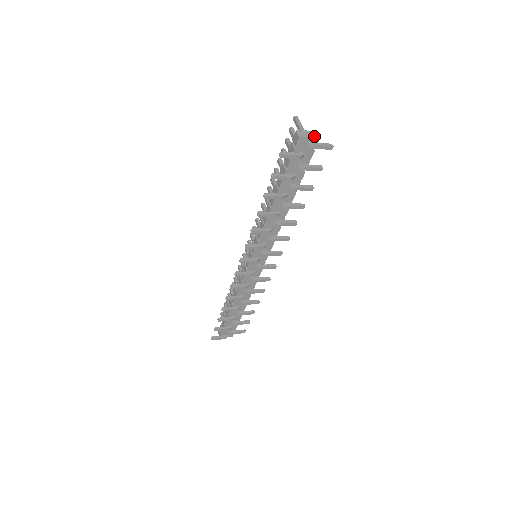
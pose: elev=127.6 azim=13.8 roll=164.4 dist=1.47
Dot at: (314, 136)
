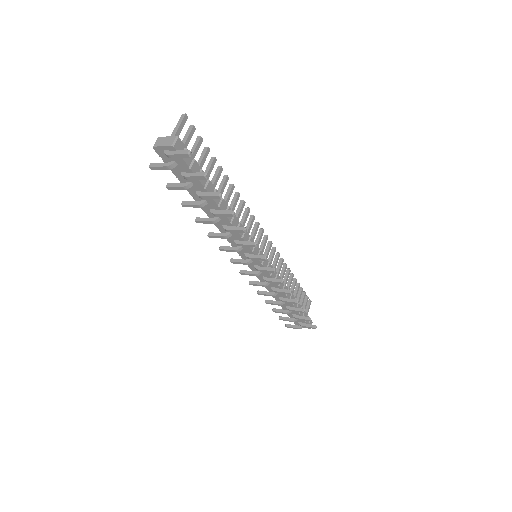
Dot at: (168, 144)
